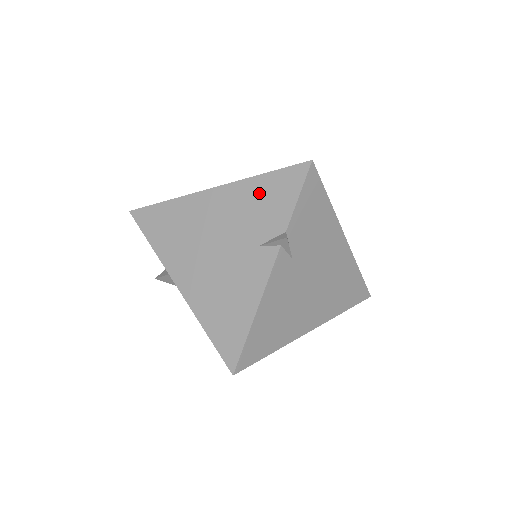
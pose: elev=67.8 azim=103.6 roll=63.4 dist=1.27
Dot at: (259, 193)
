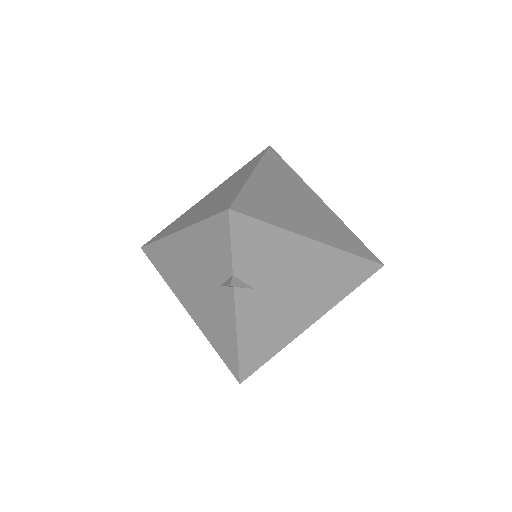
Dot at: (205, 239)
